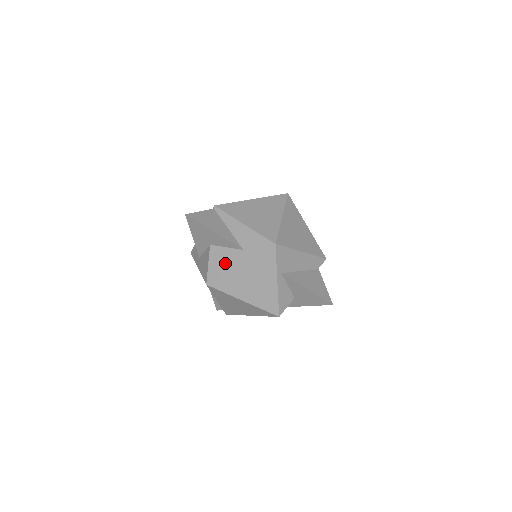
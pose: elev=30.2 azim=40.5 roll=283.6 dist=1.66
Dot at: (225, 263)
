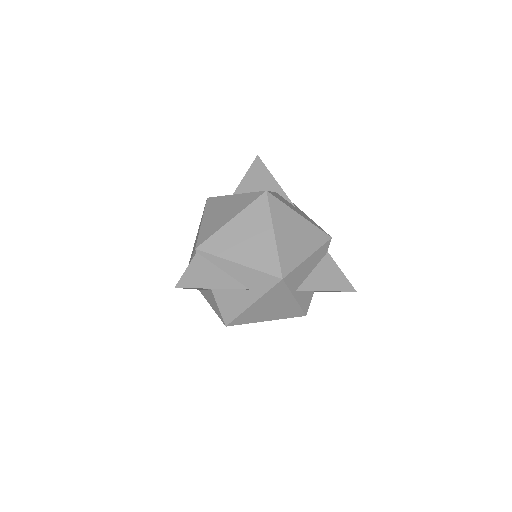
Dot at: (236, 305)
